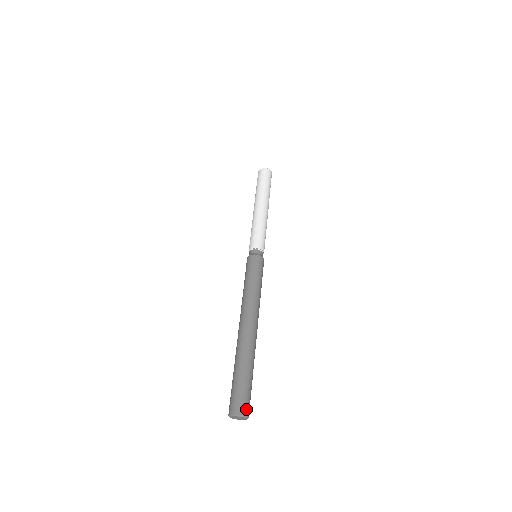
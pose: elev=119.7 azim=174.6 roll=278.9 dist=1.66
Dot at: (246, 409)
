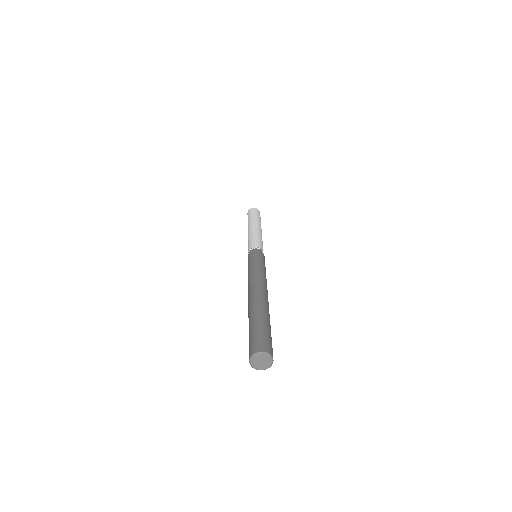
Dot at: (261, 347)
